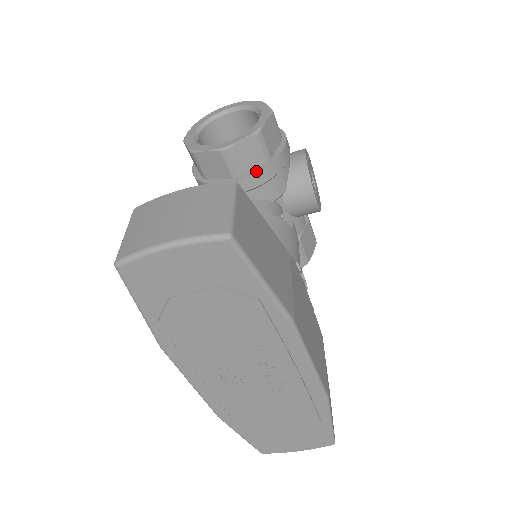
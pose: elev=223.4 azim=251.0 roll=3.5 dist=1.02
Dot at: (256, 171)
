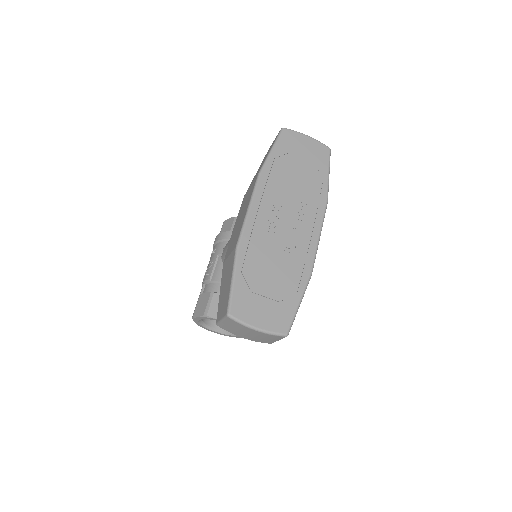
Dot at: occluded
